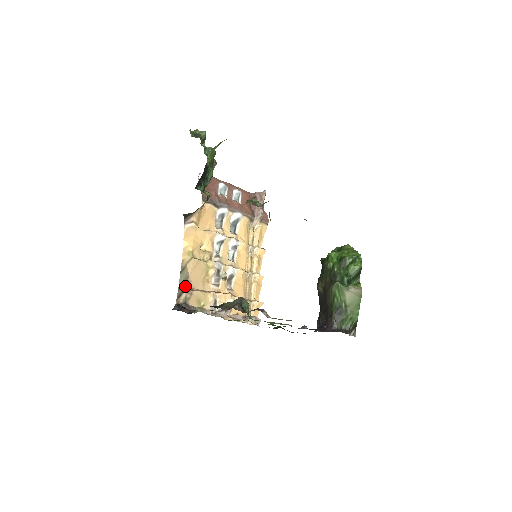
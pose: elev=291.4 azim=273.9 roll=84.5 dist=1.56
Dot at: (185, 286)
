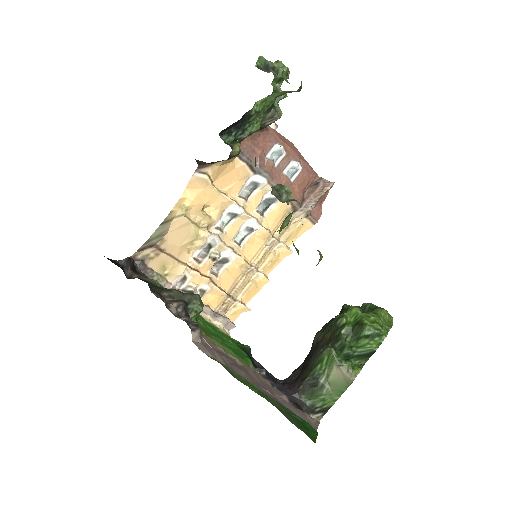
Dot at: (155, 242)
